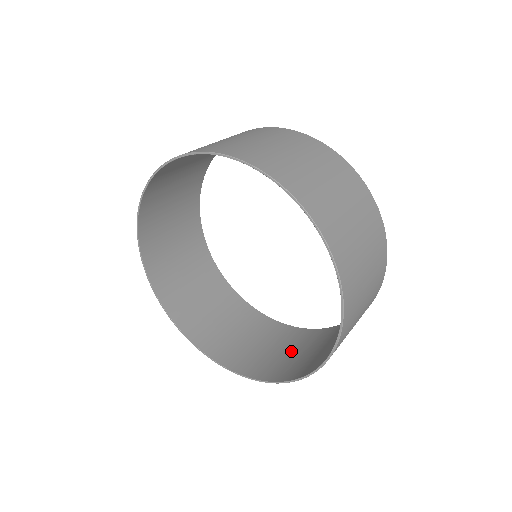
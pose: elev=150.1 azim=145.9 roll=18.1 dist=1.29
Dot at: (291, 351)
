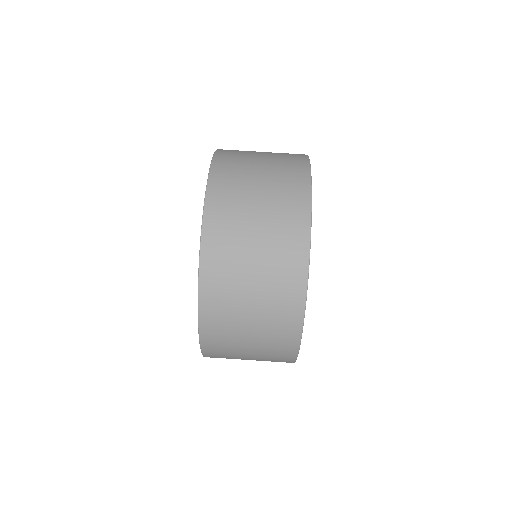
Dot at: occluded
